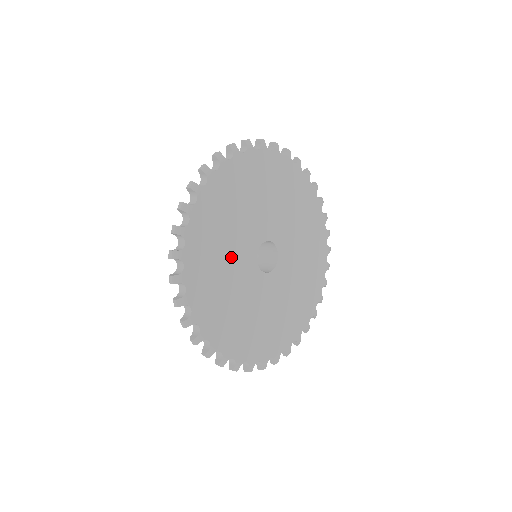
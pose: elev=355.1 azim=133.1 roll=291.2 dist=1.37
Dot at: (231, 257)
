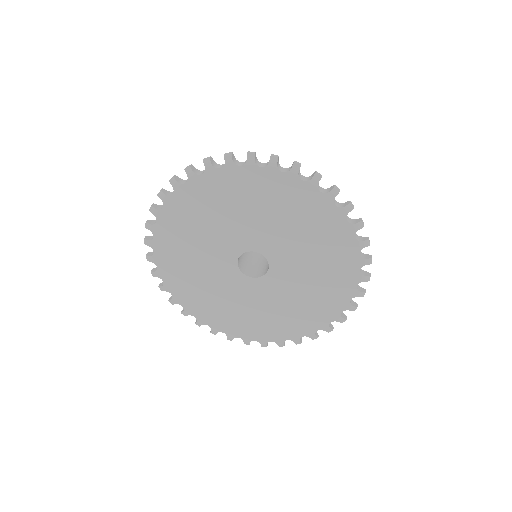
Dot at: (212, 235)
